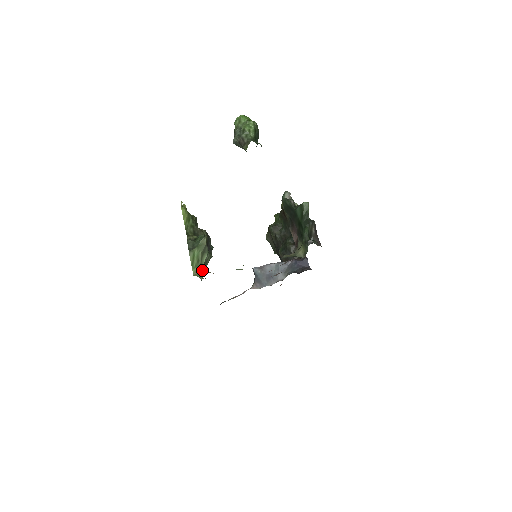
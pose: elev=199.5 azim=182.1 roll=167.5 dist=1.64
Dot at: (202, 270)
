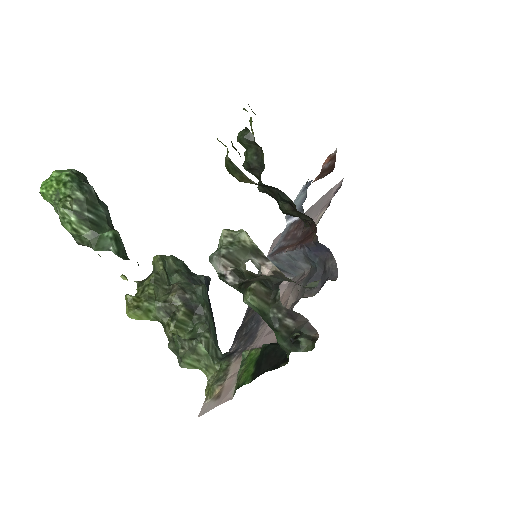
Dot at: (211, 354)
